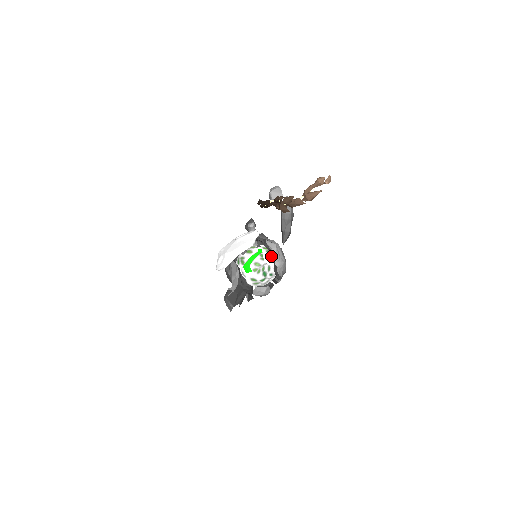
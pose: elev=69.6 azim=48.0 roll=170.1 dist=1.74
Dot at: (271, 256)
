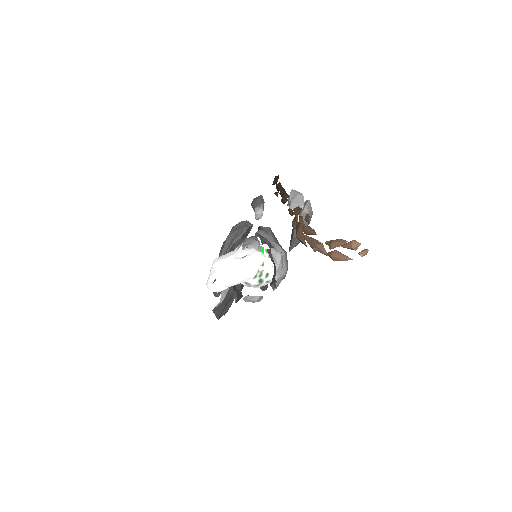
Dot at: occluded
